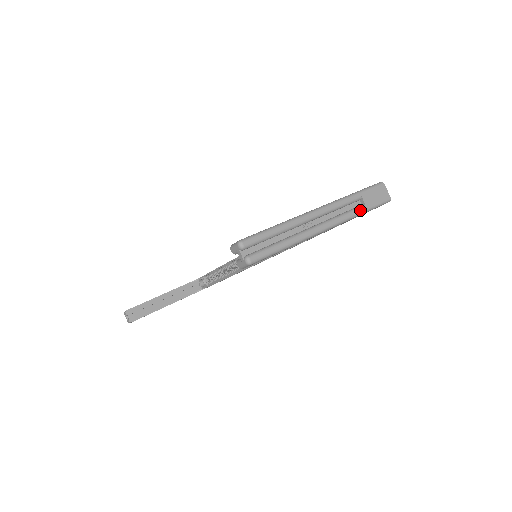
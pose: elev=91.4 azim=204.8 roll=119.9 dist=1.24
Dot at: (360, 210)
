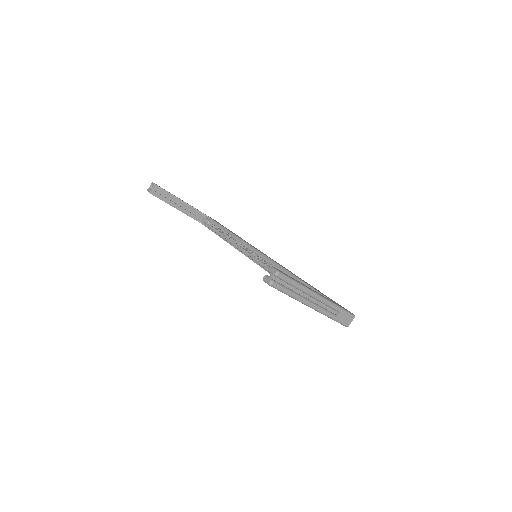
Dot at: (332, 316)
